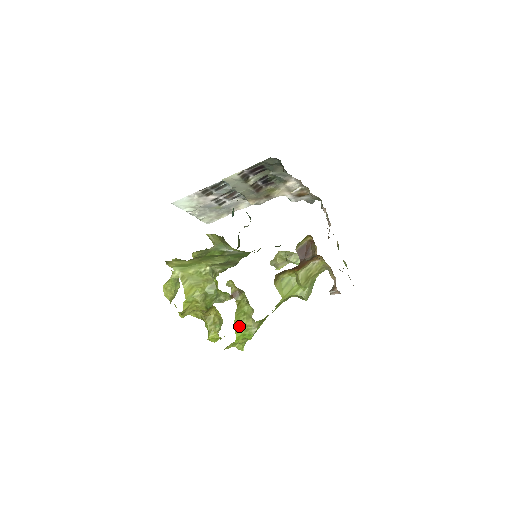
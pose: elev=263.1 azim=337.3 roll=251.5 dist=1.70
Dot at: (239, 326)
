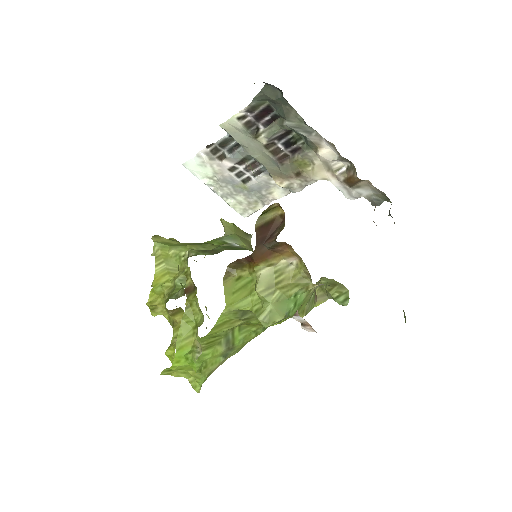
Dot at: (184, 342)
